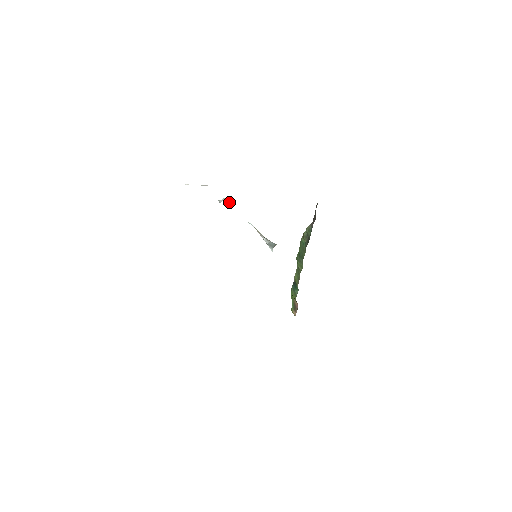
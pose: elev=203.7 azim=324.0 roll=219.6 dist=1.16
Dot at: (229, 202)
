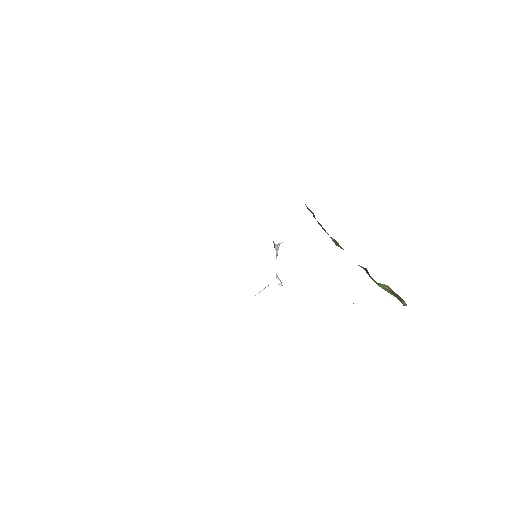
Dot at: occluded
